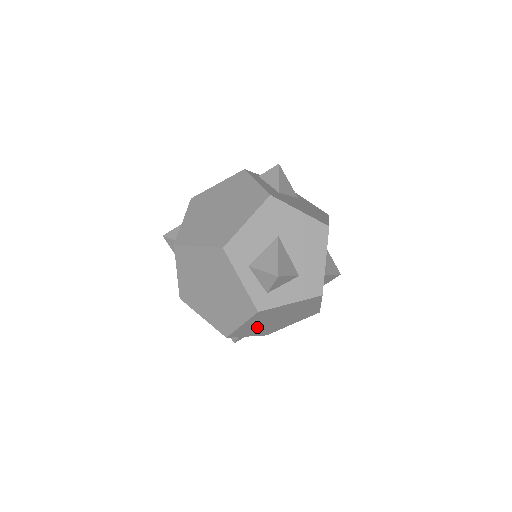
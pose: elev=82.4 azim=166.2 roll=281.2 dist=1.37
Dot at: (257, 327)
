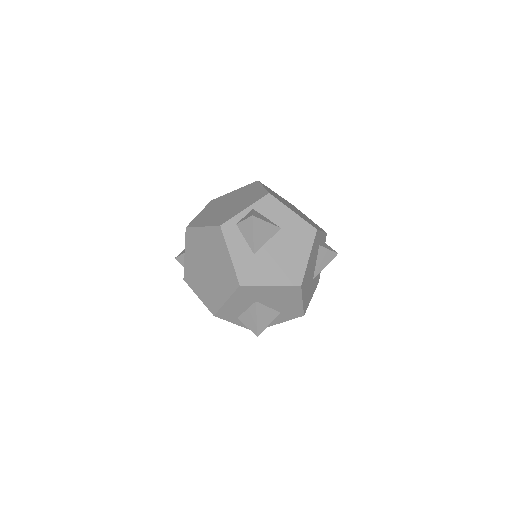
Dot at: occluded
